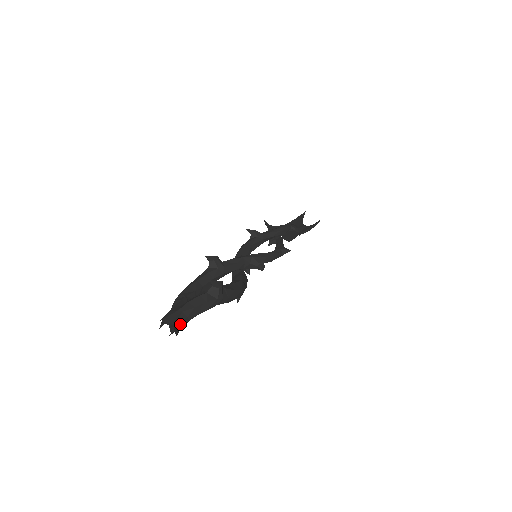
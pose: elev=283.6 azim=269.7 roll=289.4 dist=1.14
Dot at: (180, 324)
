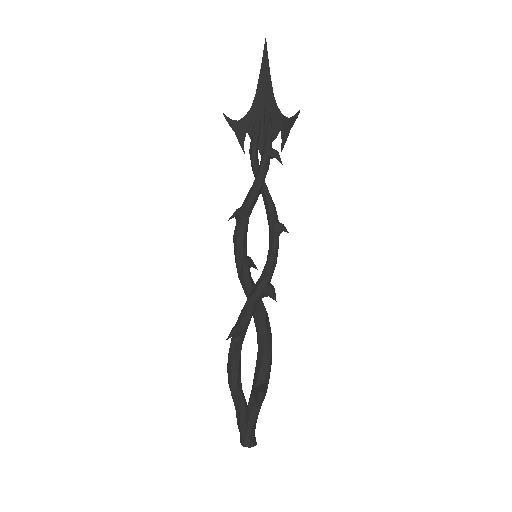
Dot at: (254, 435)
